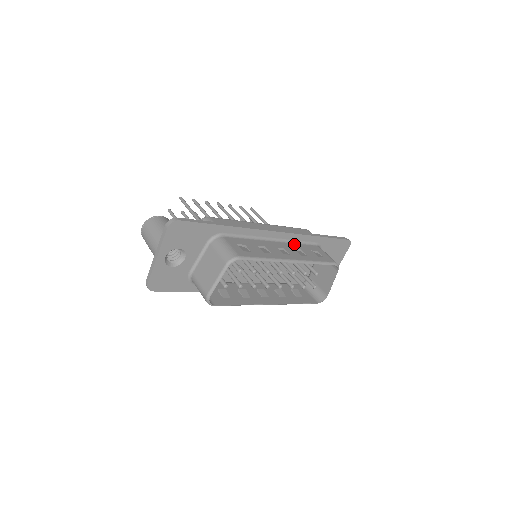
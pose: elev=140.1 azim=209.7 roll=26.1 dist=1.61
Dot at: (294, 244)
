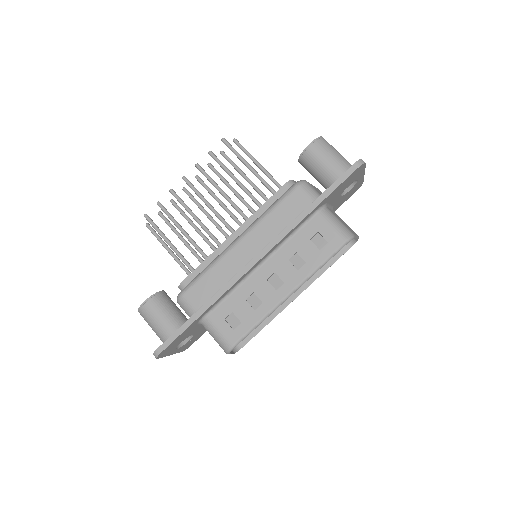
Dot at: (286, 246)
